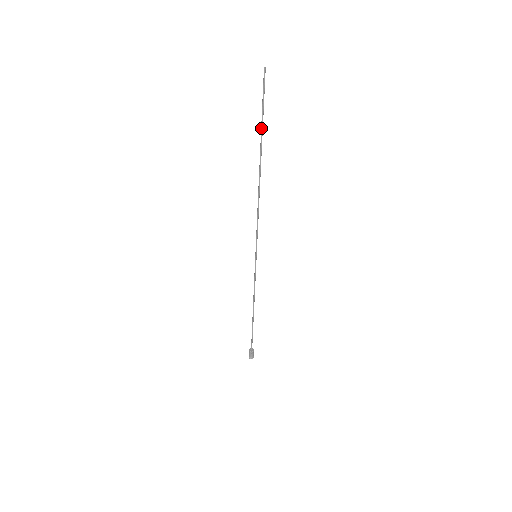
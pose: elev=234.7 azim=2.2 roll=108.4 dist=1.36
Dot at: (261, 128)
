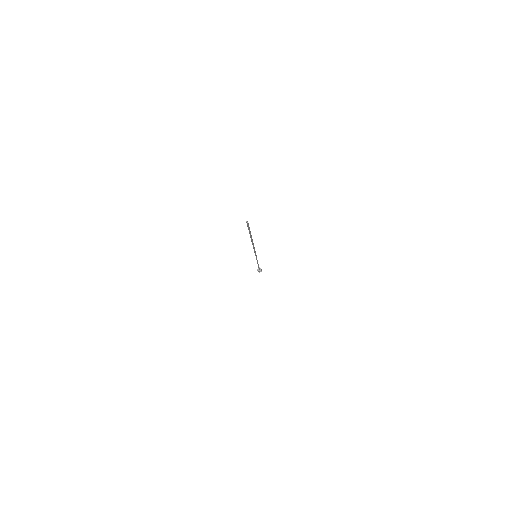
Dot at: (250, 235)
